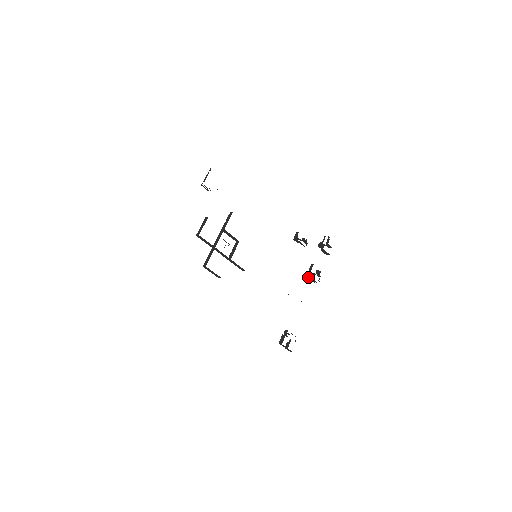
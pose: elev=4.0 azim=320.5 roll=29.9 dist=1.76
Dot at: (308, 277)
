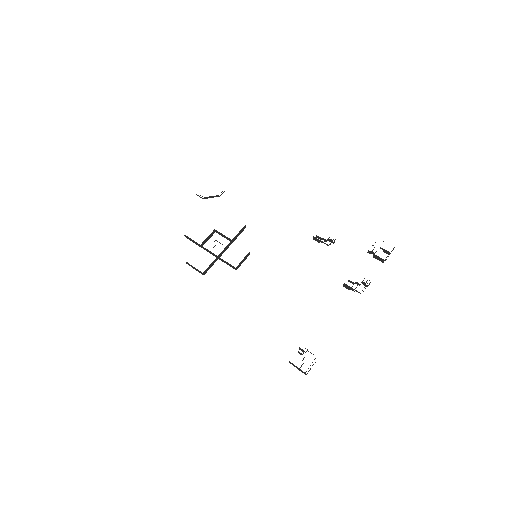
Dot at: (344, 285)
